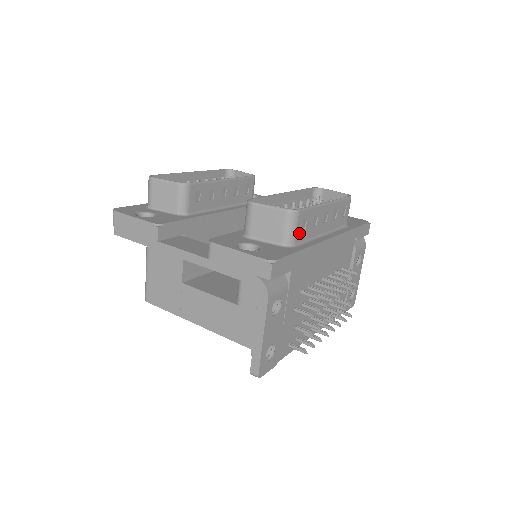
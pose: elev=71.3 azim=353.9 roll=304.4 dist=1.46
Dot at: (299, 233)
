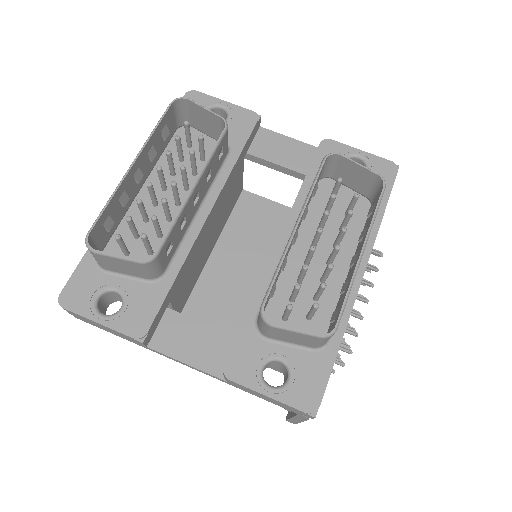
Dot at: occluded
